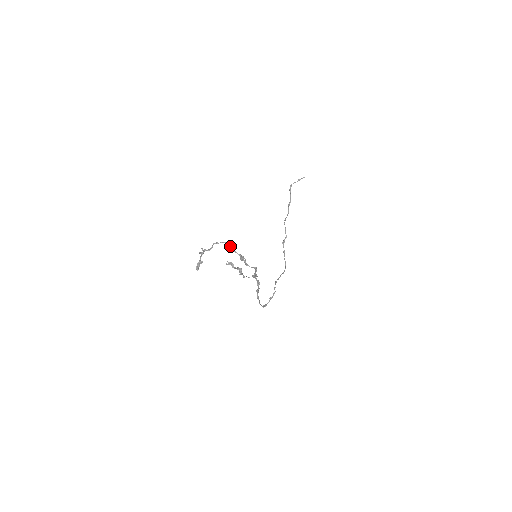
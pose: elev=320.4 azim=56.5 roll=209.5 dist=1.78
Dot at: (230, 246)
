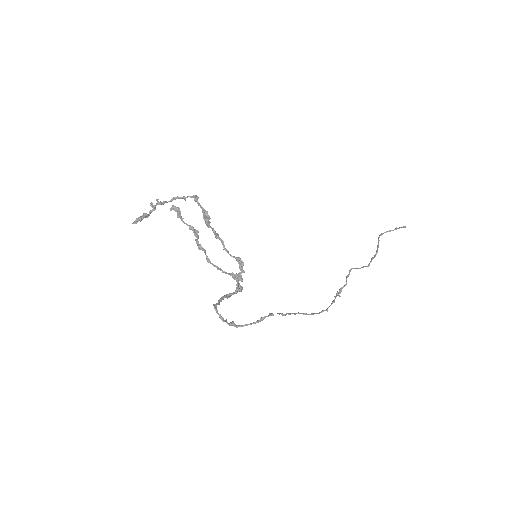
Dot at: (195, 196)
